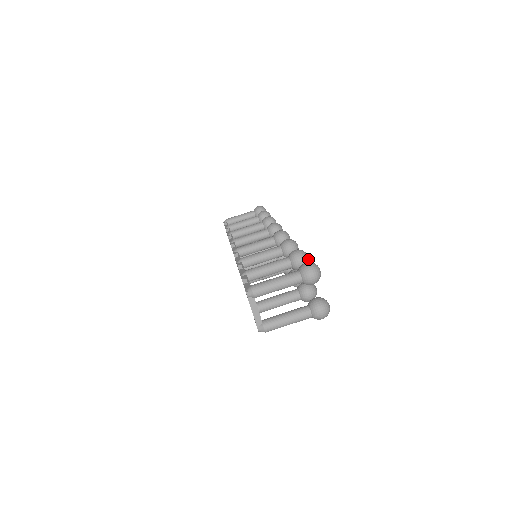
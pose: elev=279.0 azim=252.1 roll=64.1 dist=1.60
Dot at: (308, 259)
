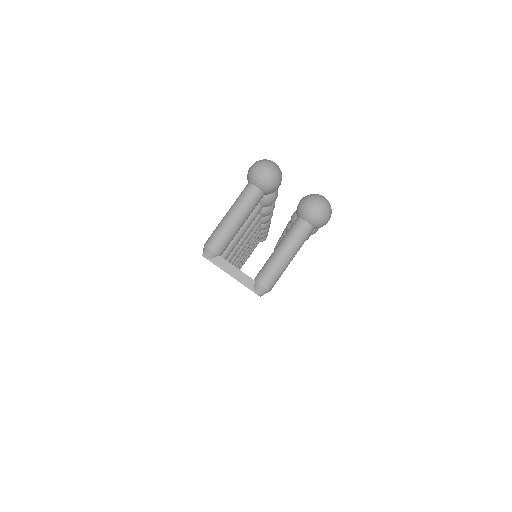
Dot at: occluded
